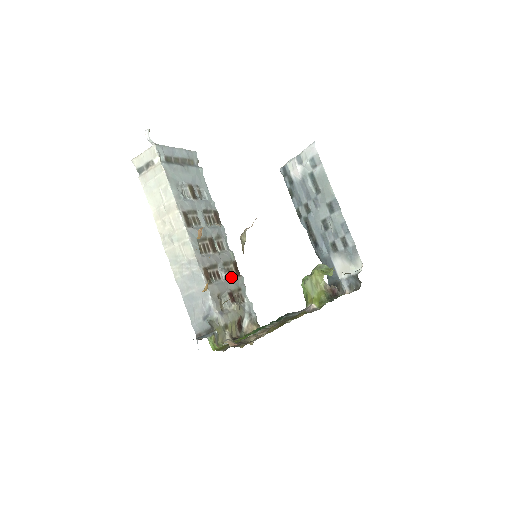
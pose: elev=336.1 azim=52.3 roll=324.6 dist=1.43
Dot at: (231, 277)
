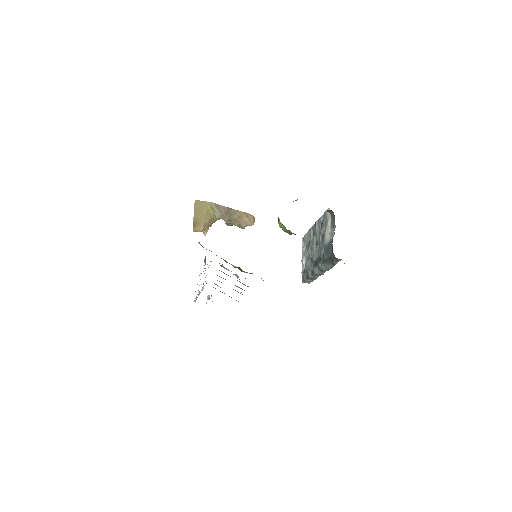
Dot at: occluded
